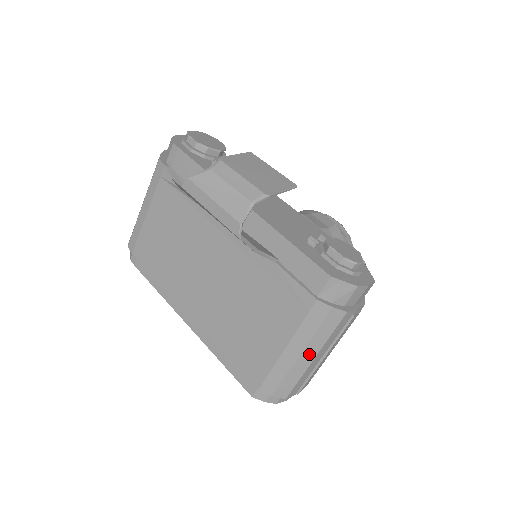
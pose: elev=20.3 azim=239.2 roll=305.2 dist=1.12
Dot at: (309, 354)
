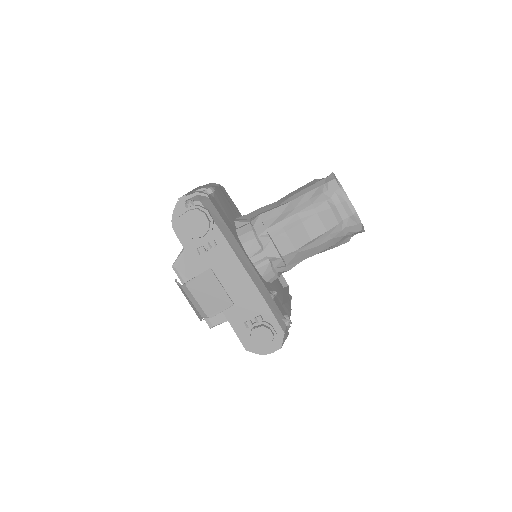
Dot at: occluded
